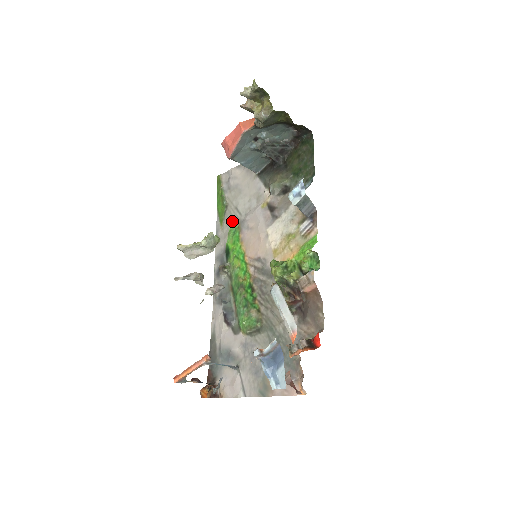
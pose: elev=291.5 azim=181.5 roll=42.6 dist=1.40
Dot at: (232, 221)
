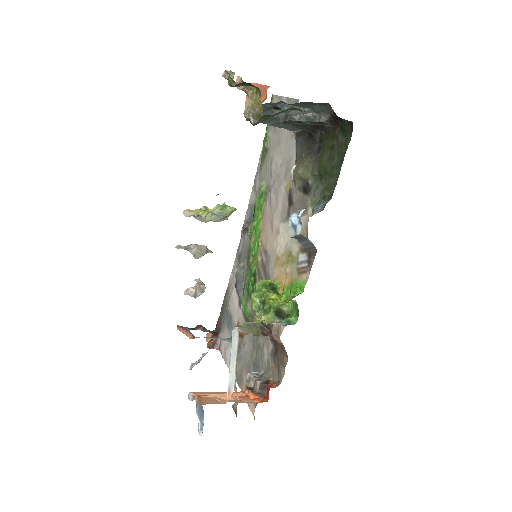
Dot at: (264, 177)
